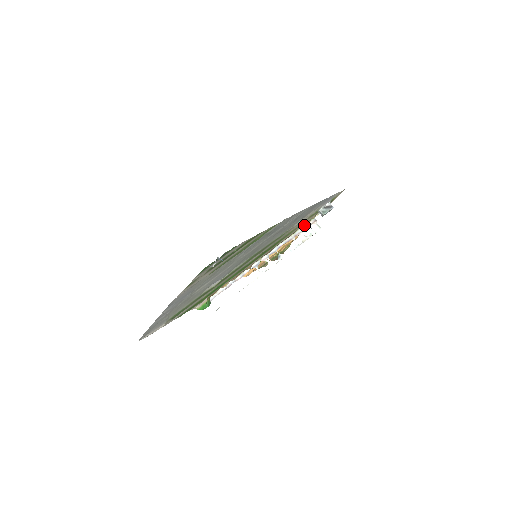
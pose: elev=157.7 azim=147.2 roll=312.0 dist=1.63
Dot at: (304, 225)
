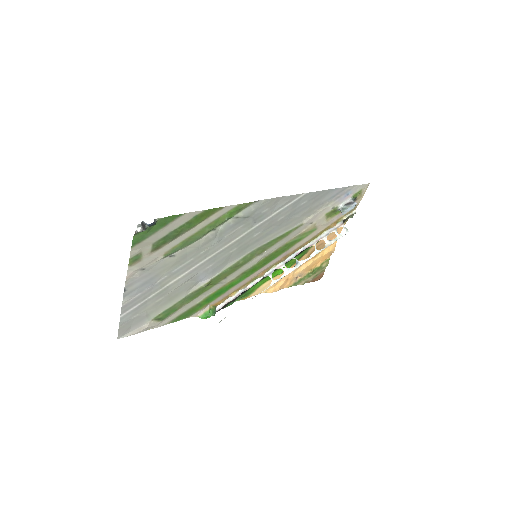
Dot at: (328, 229)
